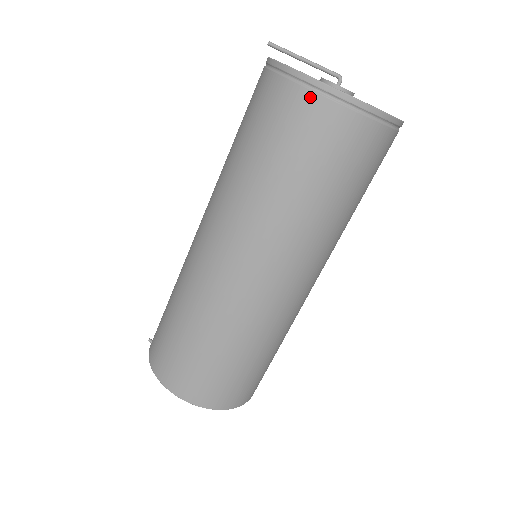
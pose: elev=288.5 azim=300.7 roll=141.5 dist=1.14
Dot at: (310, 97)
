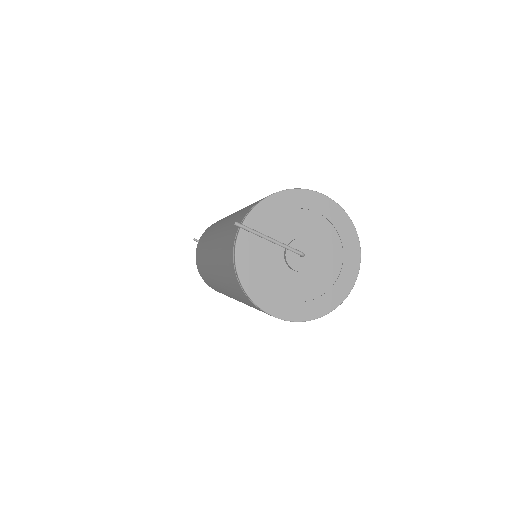
Dot at: occluded
